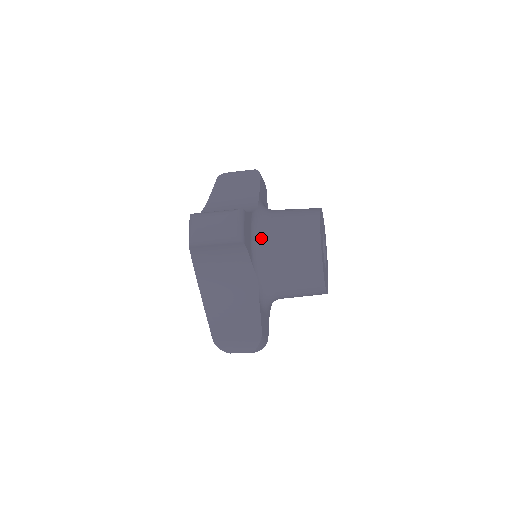
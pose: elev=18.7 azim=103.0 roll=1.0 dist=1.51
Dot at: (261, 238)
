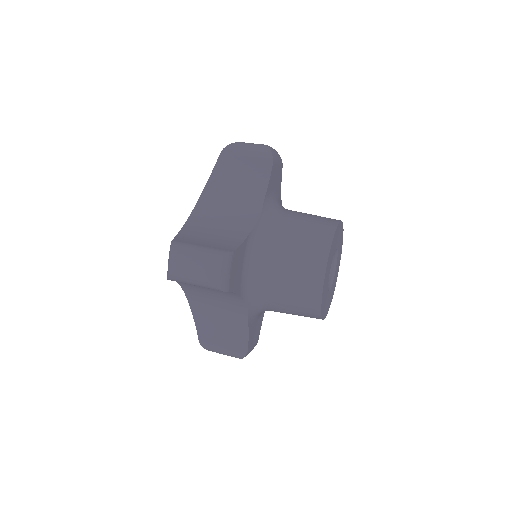
Dot at: (256, 265)
